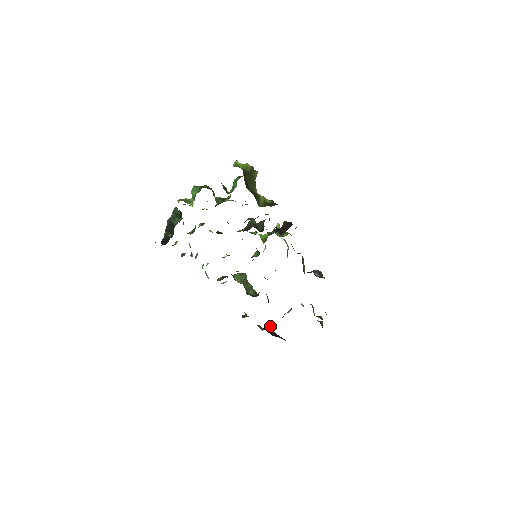
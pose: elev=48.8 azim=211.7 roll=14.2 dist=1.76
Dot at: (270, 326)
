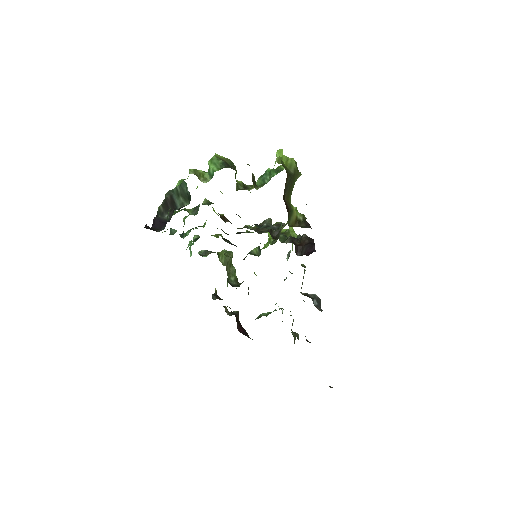
Dot at: (238, 314)
